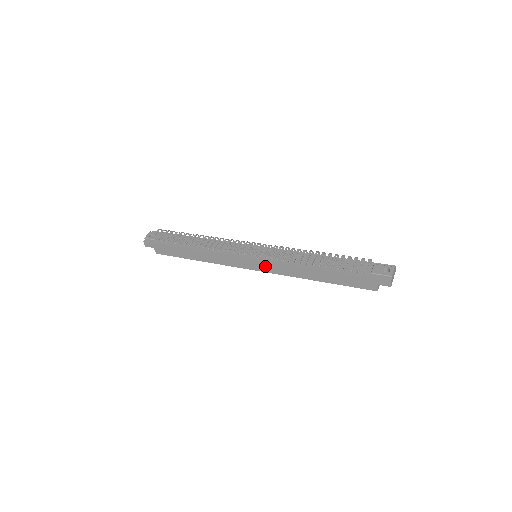
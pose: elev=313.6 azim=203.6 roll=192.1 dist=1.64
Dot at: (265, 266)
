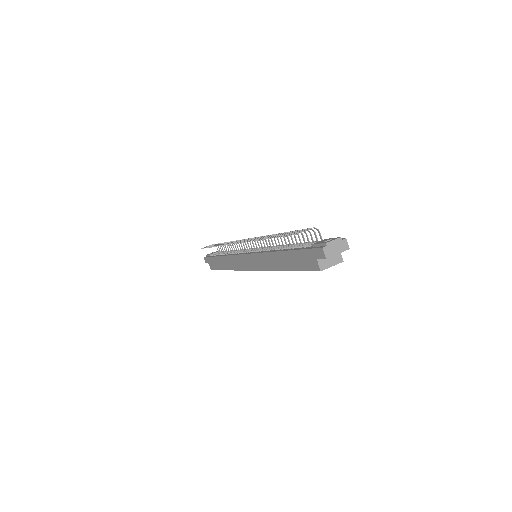
Dot at: (253, 261)
